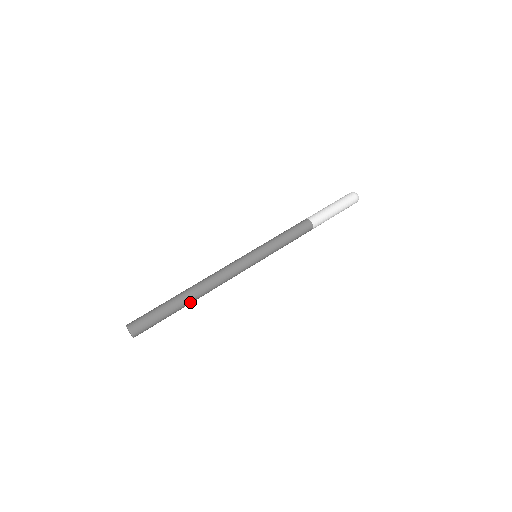
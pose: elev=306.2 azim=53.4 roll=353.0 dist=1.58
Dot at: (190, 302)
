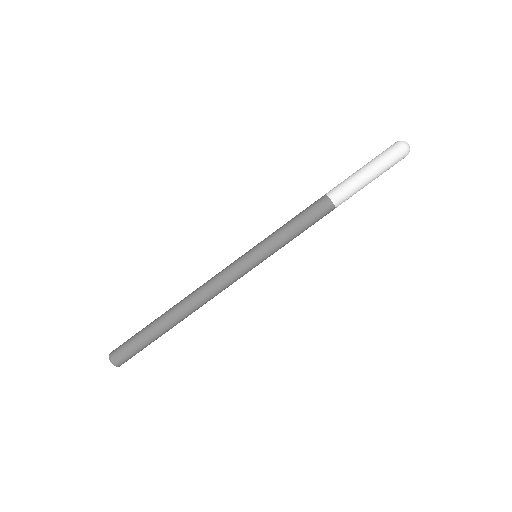
Dot at: occluded
